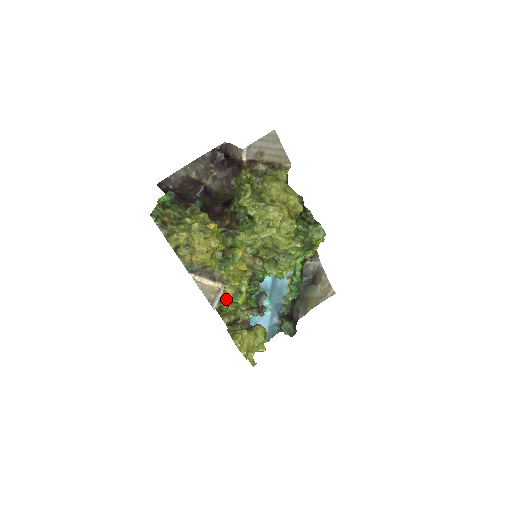
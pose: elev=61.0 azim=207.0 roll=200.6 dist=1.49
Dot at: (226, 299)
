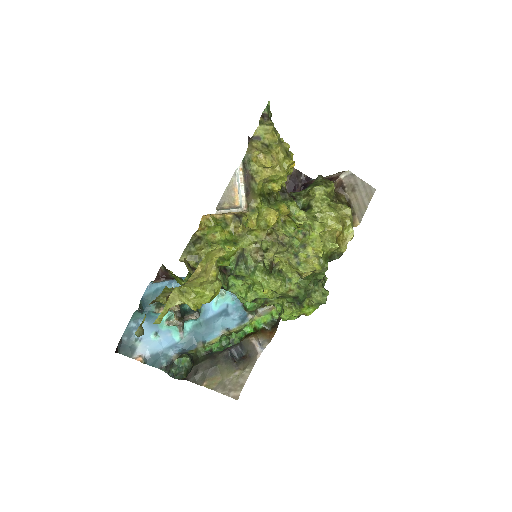
Dot at: (219, 233)
